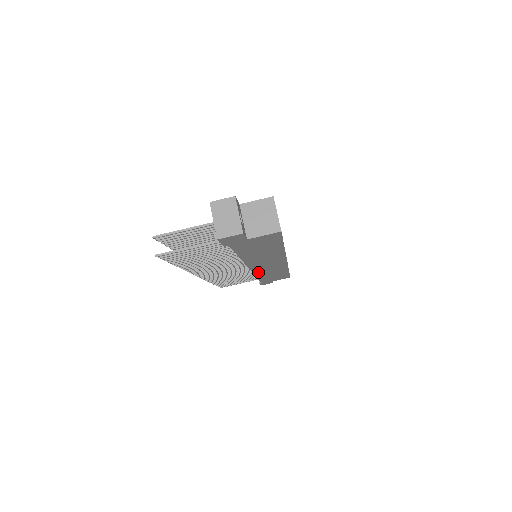
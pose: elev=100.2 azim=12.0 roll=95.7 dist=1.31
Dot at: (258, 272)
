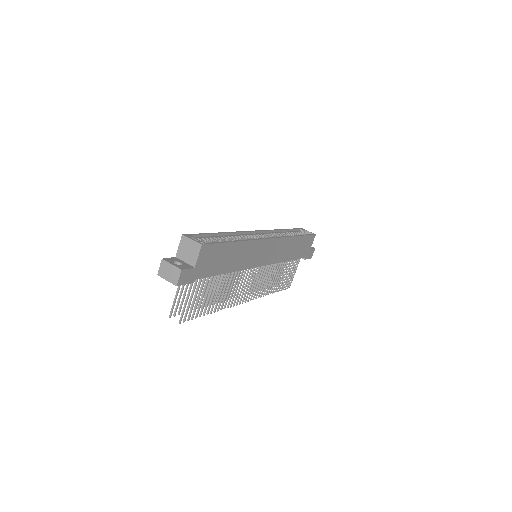
Dot at: (274, 260)
